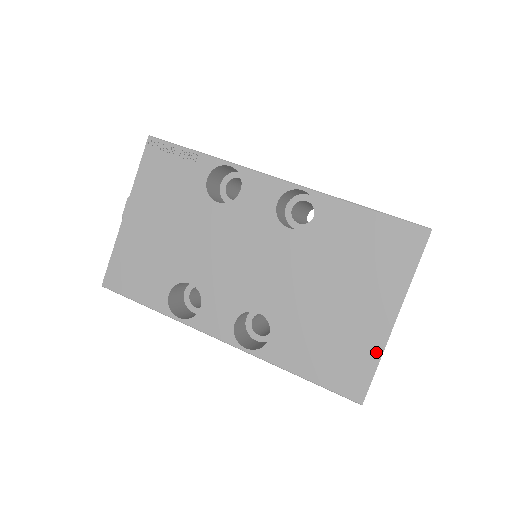
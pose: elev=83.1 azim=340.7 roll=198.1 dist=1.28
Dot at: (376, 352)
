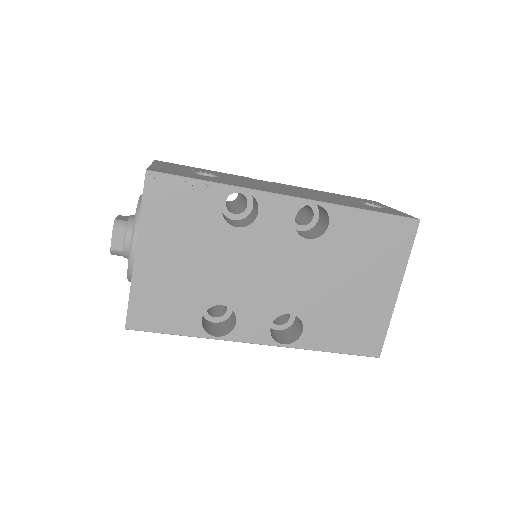
Dot at: (386, 319)
